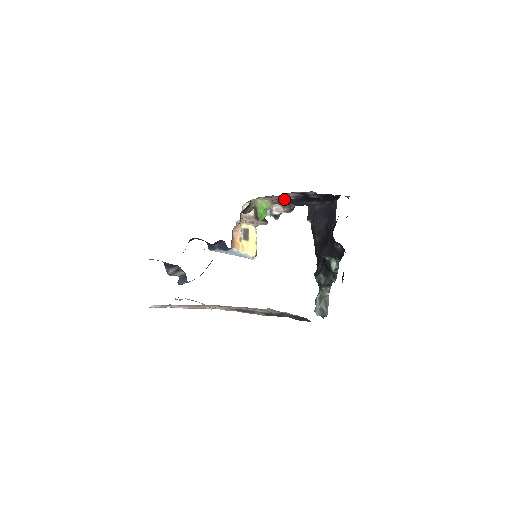
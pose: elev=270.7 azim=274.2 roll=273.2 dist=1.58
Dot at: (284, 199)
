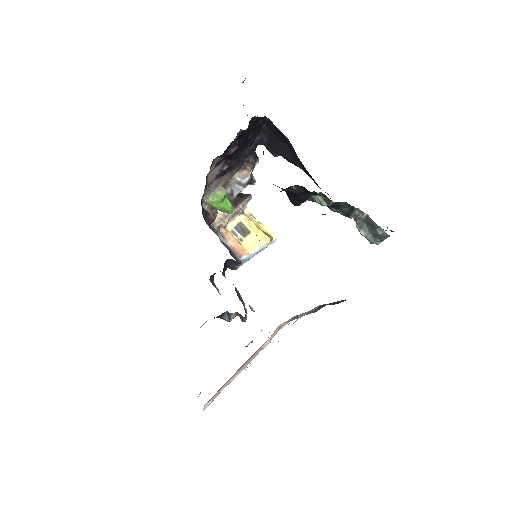
Dot at: (222, 175)
